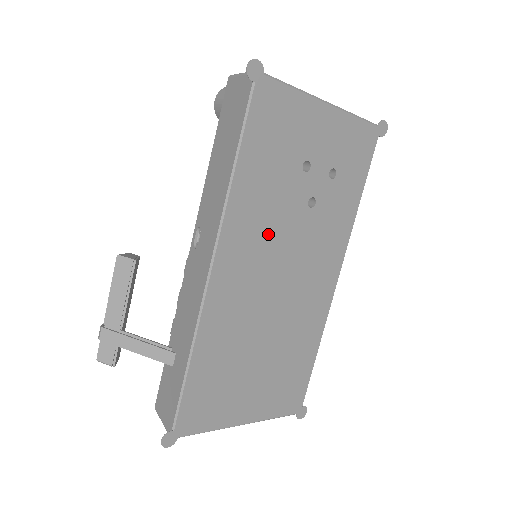
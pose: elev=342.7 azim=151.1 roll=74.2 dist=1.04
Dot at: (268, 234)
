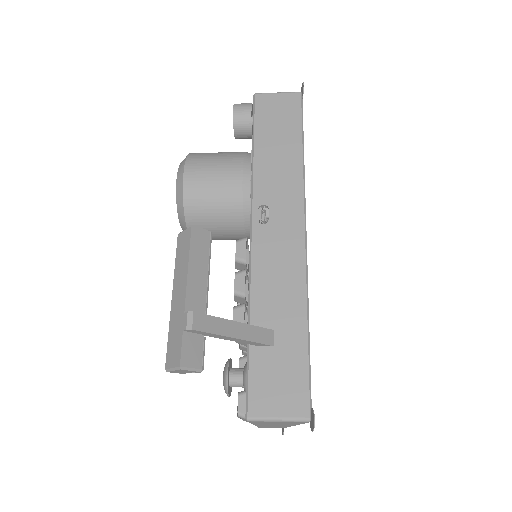
Dot at: occluded
